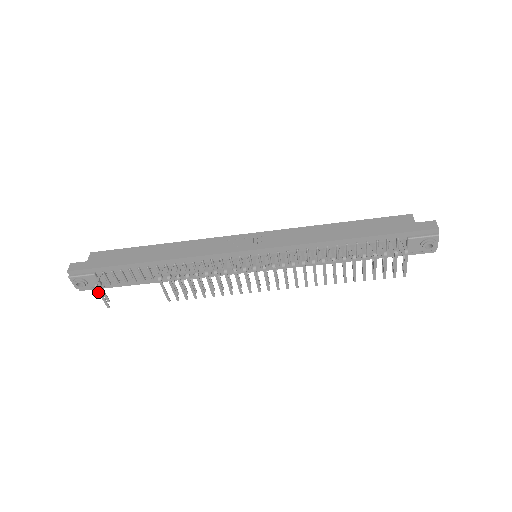
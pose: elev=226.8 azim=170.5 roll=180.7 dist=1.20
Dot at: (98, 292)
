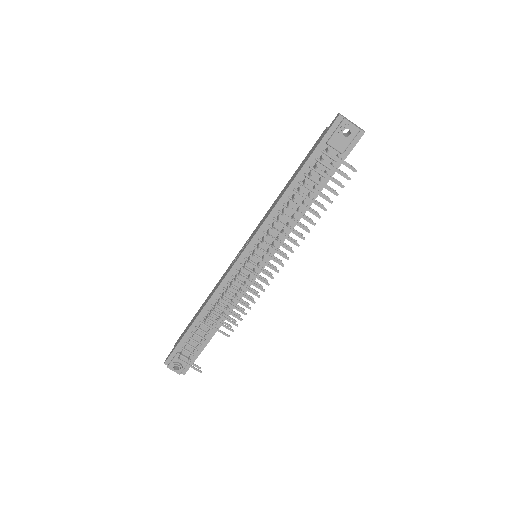
Dot at: occluded
